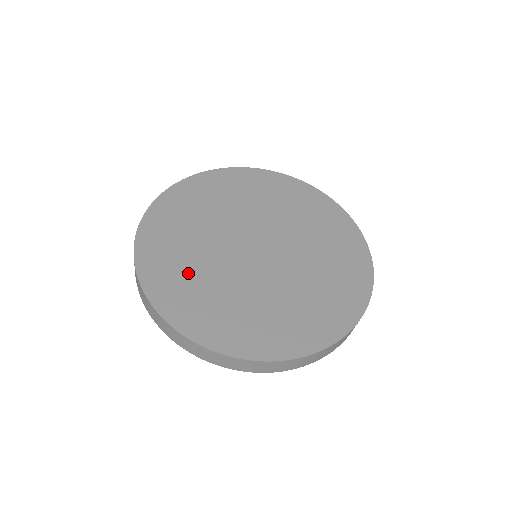
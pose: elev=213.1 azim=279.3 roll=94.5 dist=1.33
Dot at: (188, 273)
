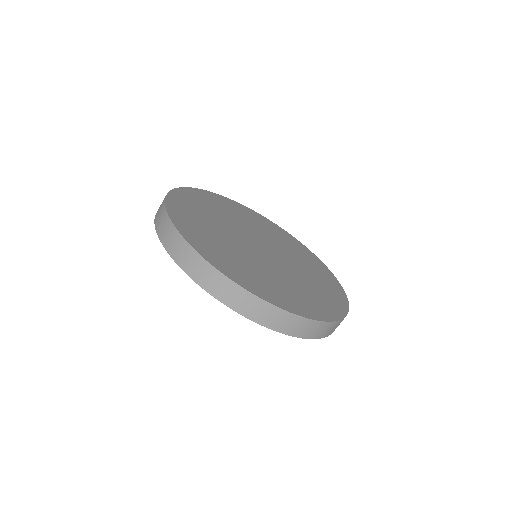
Dot at: (236, 260)
